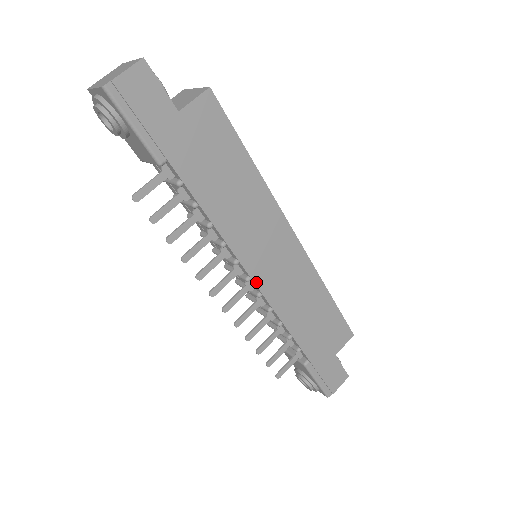
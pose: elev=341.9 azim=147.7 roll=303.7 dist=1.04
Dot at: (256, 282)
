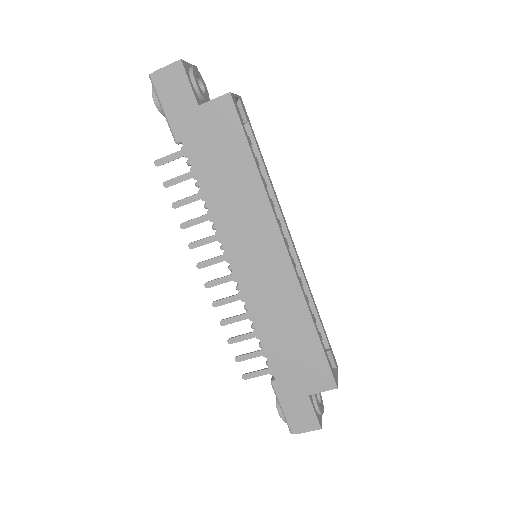
Dot at: (235, 274)
